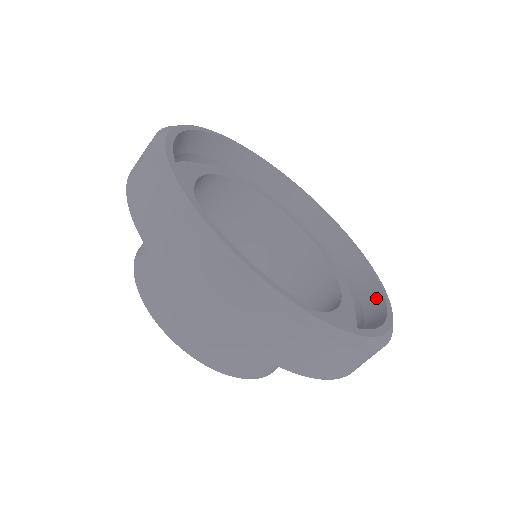
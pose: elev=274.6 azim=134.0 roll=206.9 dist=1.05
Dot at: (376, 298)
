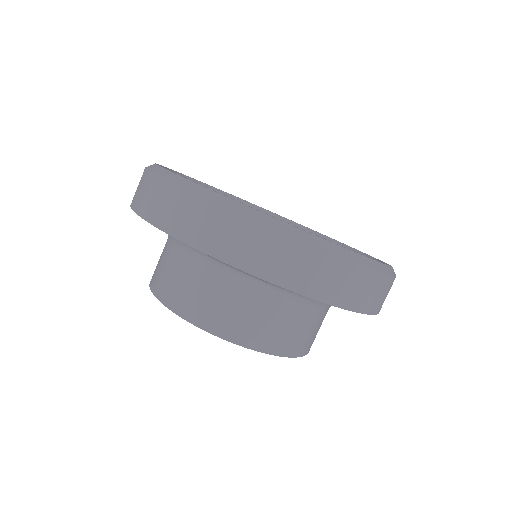
Dot at: occluded
